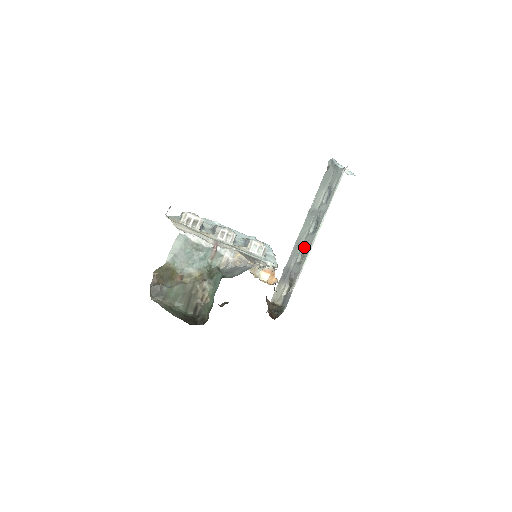
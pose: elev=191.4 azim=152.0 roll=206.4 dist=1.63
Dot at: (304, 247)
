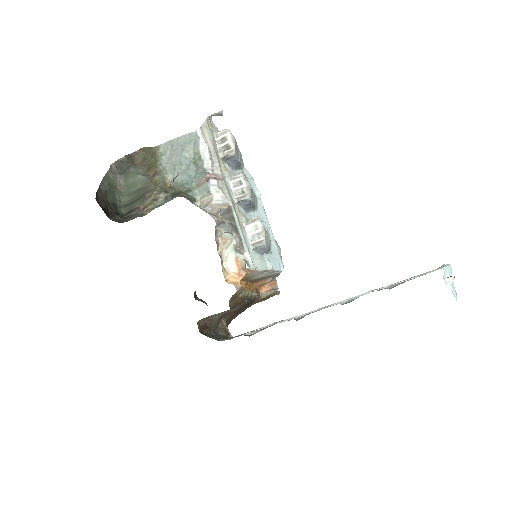
Dot at: occluded
